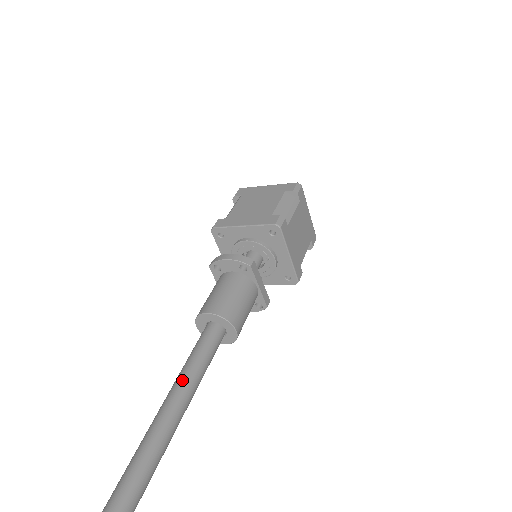
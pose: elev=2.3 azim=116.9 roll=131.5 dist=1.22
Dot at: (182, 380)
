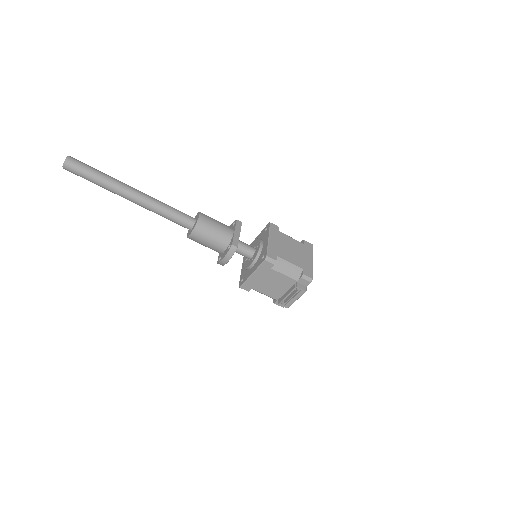
Dot at: occluded
